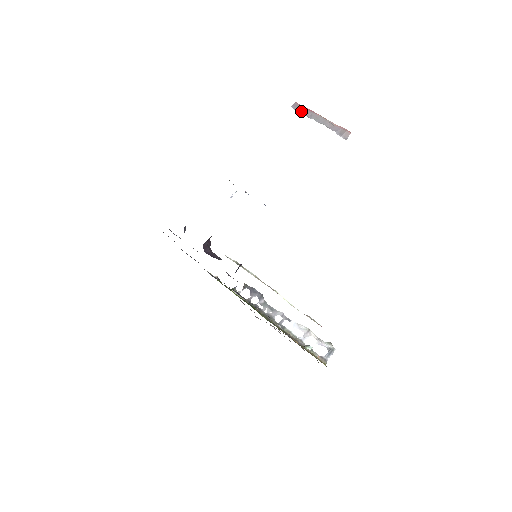
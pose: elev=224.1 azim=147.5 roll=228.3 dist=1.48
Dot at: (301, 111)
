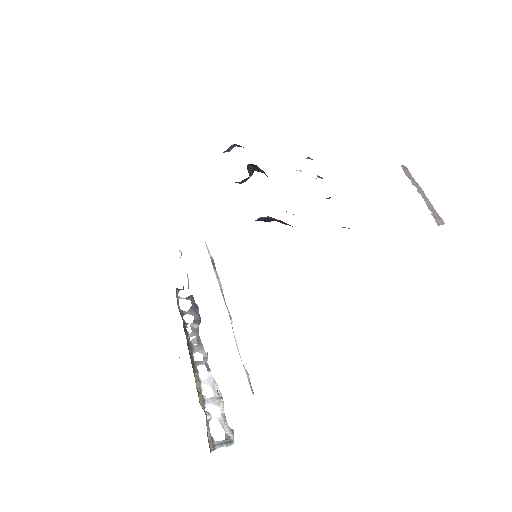
Dot at: (407, 175)
